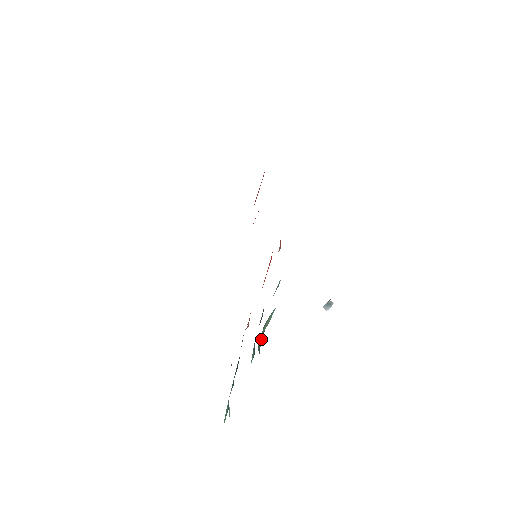
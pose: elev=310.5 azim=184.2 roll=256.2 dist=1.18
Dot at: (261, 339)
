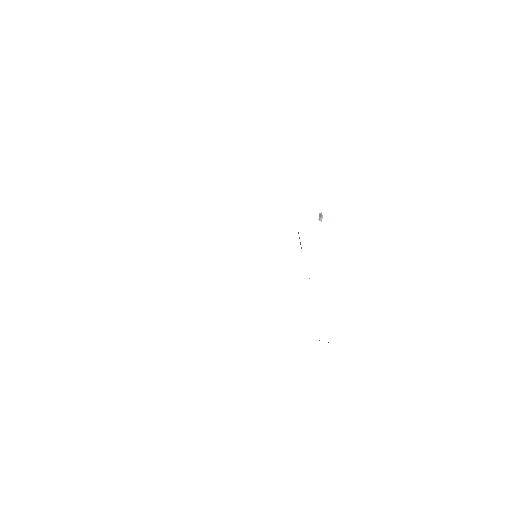
Dot at: occluded
